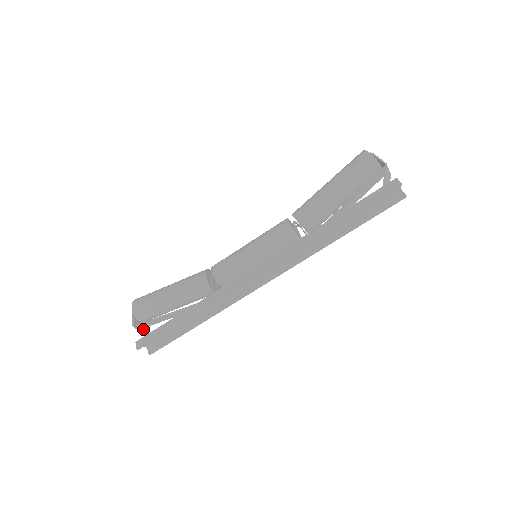
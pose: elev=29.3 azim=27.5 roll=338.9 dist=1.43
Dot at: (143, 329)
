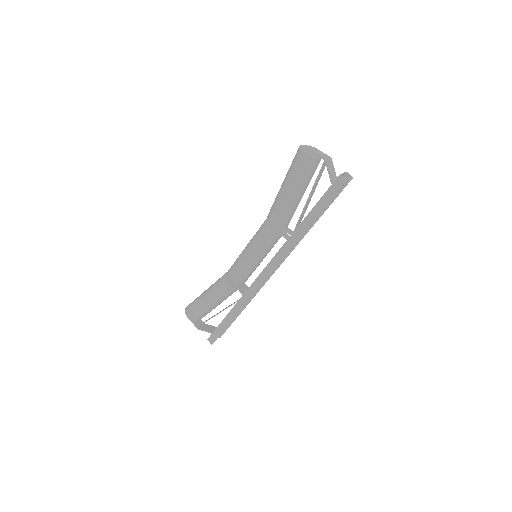
Dot at: occluded
